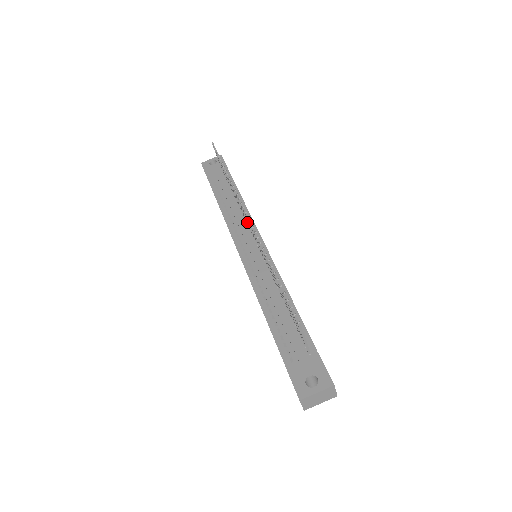
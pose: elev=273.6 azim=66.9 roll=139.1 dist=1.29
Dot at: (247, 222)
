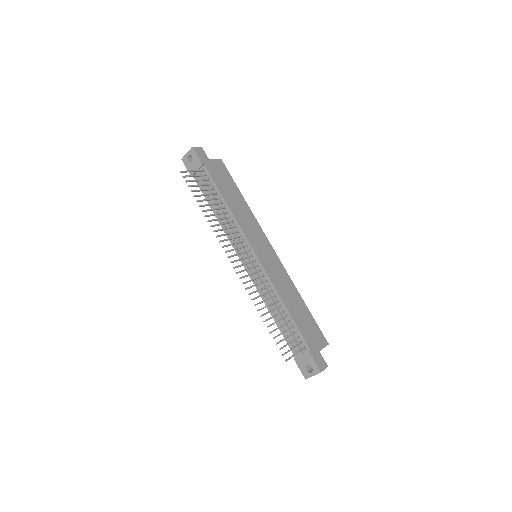
Dot at: occluded
